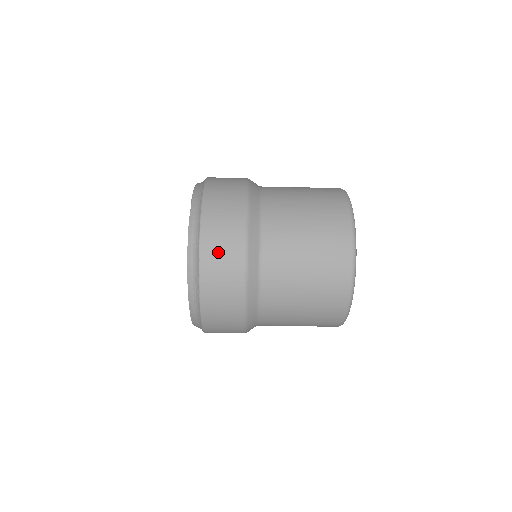
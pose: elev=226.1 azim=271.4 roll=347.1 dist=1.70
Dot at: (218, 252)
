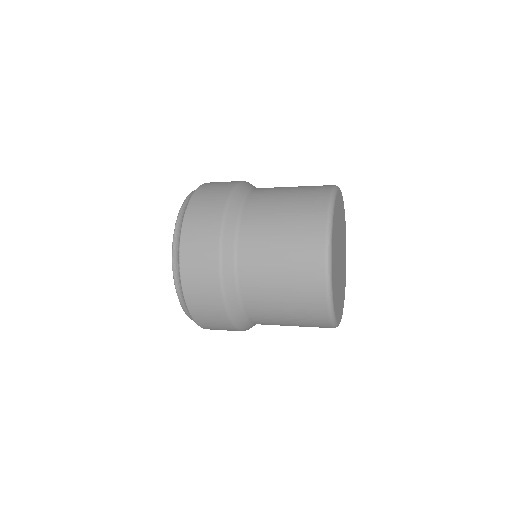
Dot at: (215, 328)
